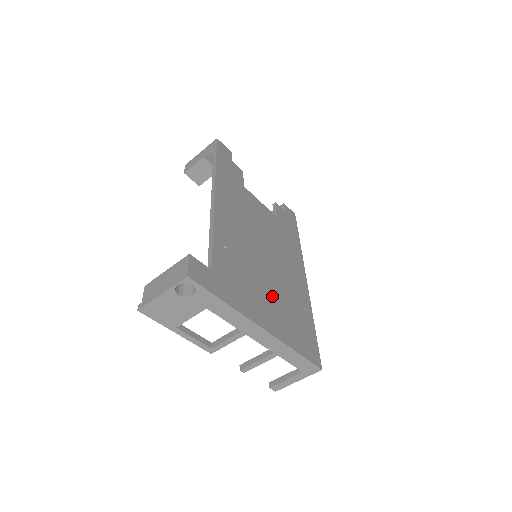
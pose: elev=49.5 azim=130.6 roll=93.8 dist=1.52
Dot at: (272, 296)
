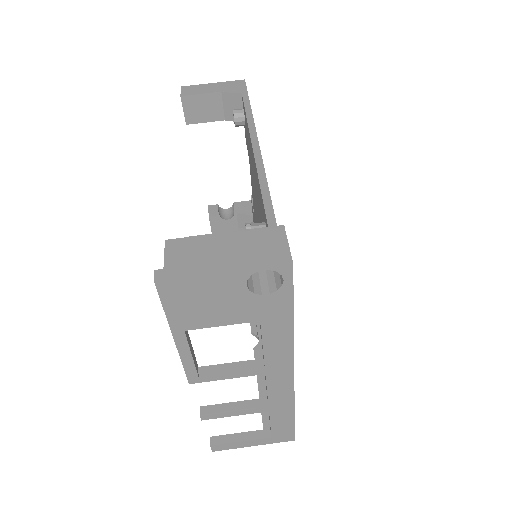
Dot at: occluded
